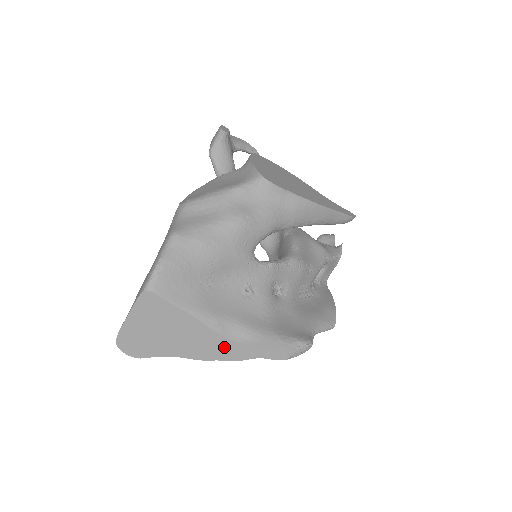
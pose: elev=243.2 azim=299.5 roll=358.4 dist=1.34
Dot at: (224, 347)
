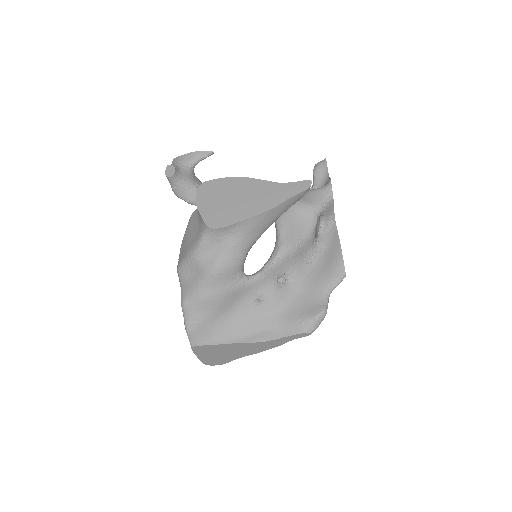
Dot at: (265, 345)
